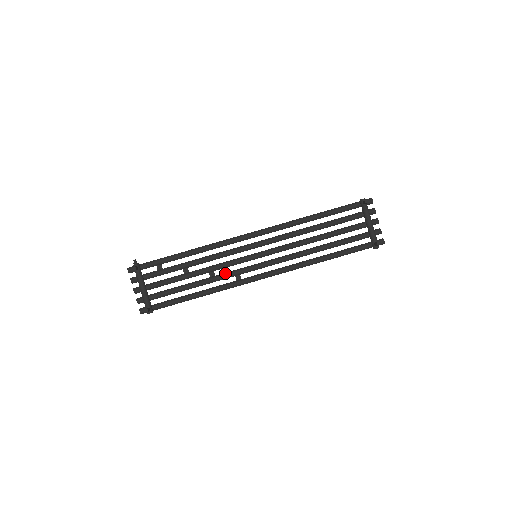
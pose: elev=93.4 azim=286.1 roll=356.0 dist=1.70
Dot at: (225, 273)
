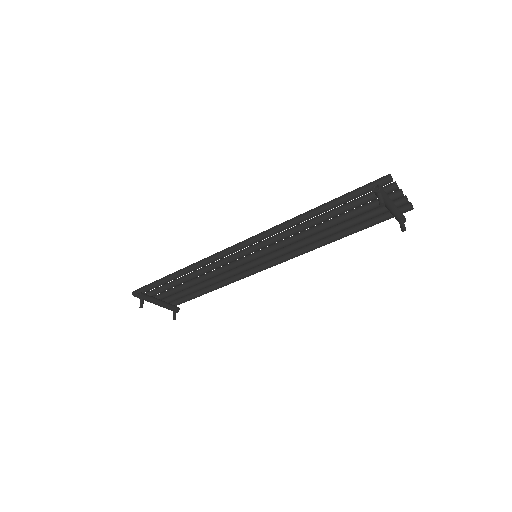
Dot at: (230, 274)
